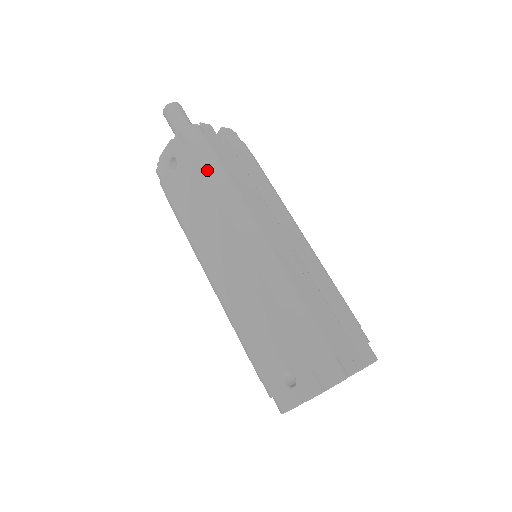
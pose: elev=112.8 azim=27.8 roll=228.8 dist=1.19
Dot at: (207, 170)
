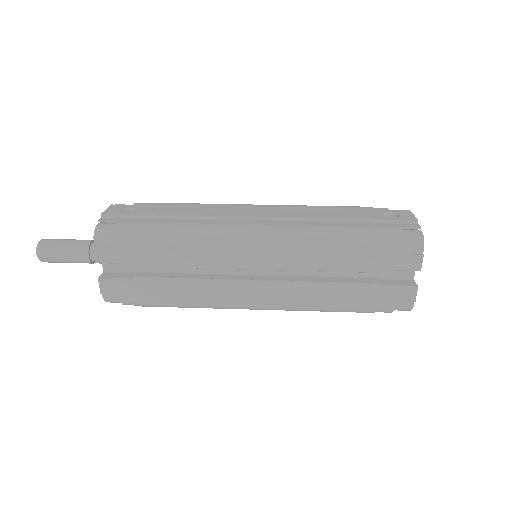
Dot at: (176, 203)
